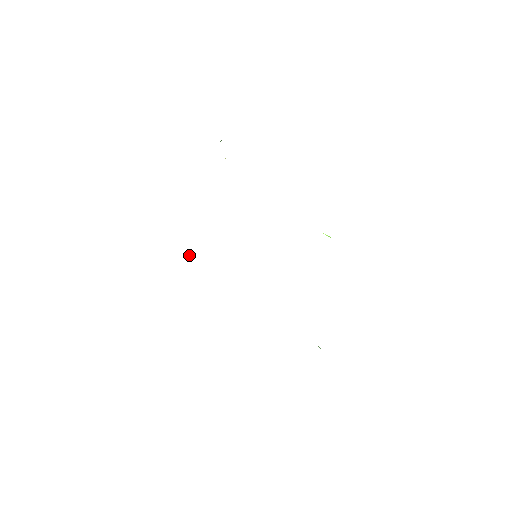
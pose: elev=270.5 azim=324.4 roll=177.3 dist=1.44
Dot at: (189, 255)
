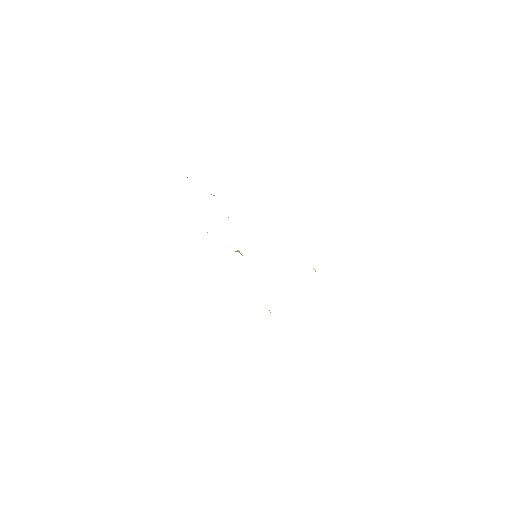
Dot at: occluded
